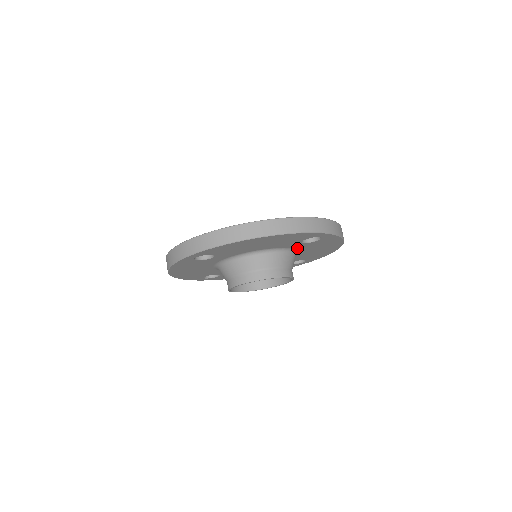
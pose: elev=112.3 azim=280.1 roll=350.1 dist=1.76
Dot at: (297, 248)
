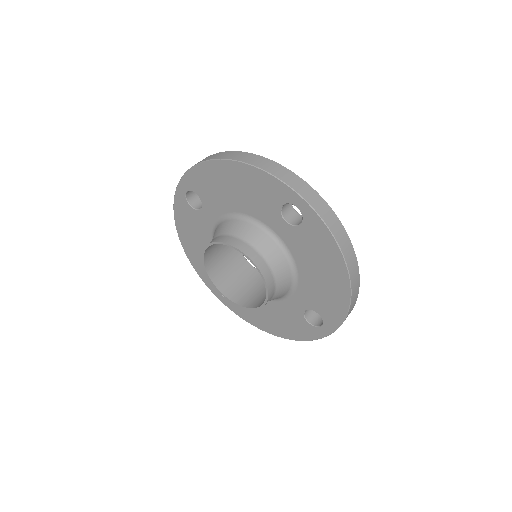
Dot at: (286, 242)
